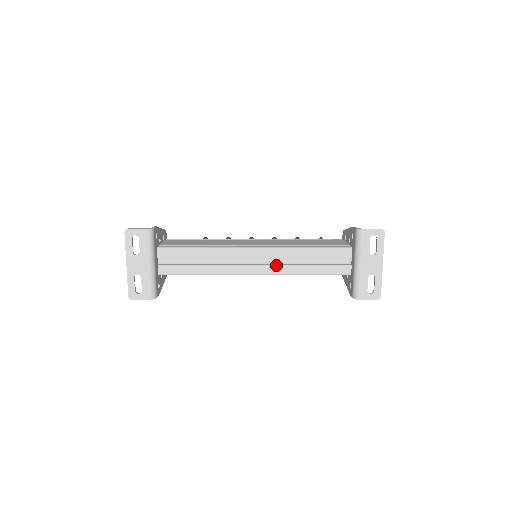
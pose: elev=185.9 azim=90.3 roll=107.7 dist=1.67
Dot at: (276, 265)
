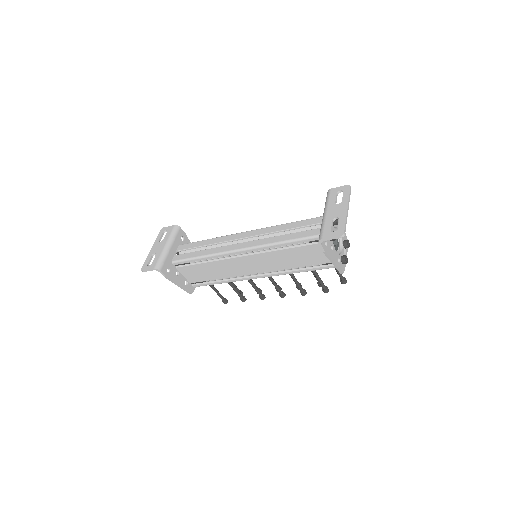
Dot at: (260, 239)
